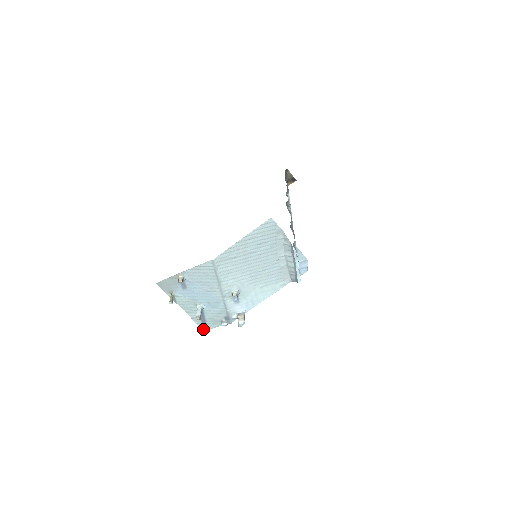
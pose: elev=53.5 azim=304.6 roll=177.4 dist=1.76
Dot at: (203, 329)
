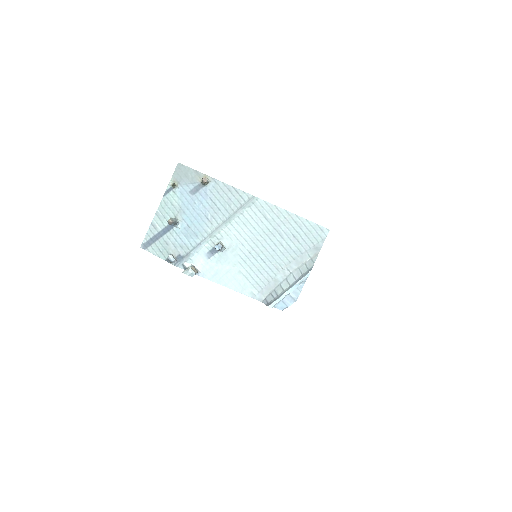
Dot at: (143, 244)
